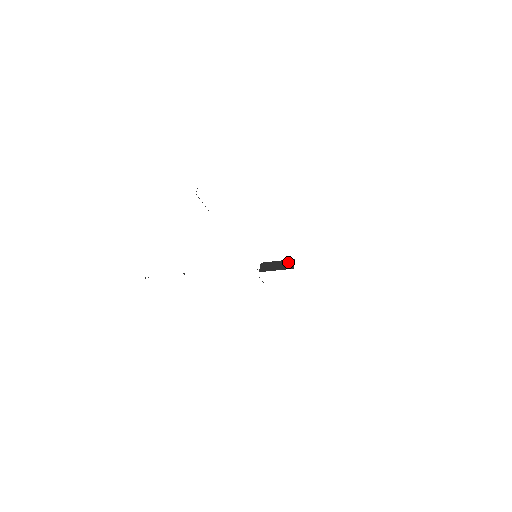
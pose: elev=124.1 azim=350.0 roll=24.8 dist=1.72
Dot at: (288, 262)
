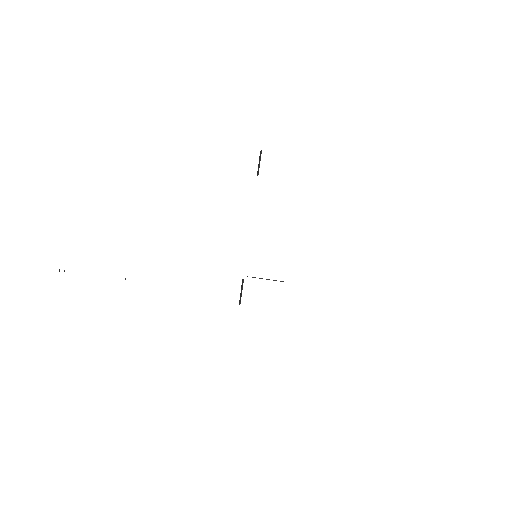
Dot at: occluded
